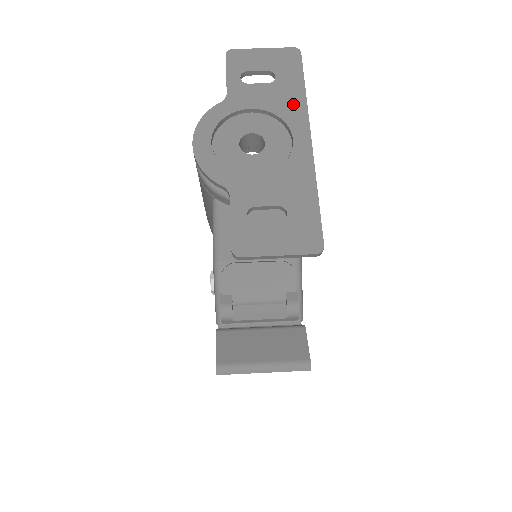
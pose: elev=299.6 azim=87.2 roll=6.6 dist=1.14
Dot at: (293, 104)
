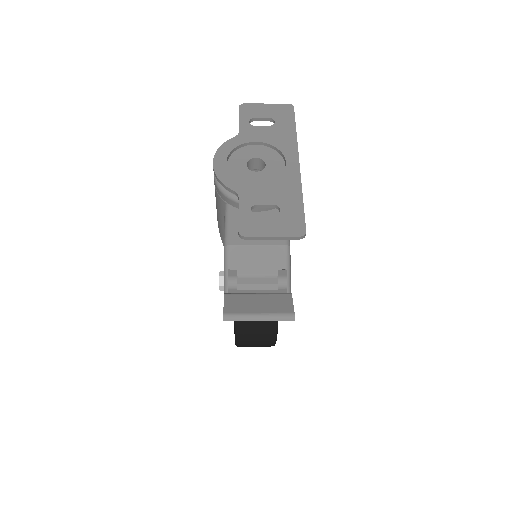
Dot at: (287, 140)
